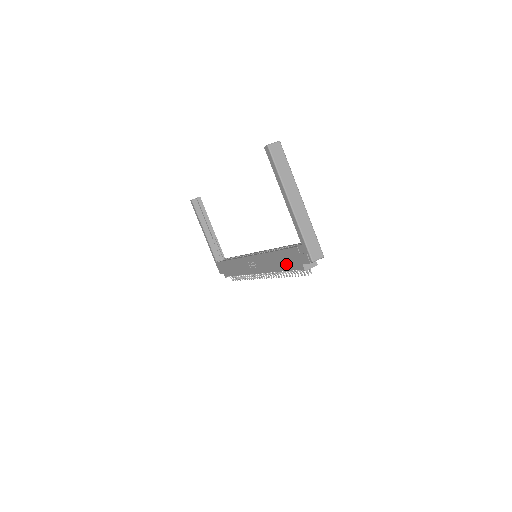
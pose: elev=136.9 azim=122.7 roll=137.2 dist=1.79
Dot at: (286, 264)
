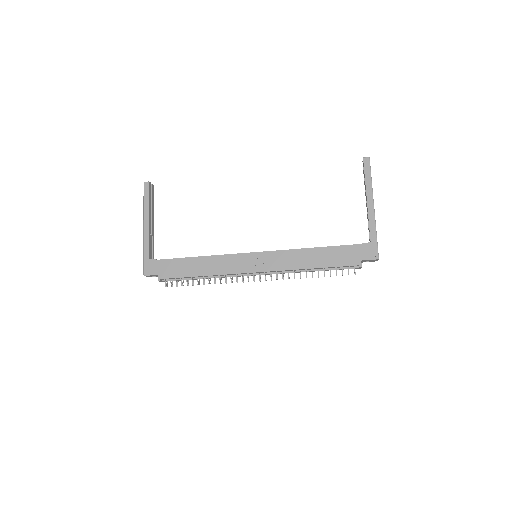
Dot at: (331, 260)
